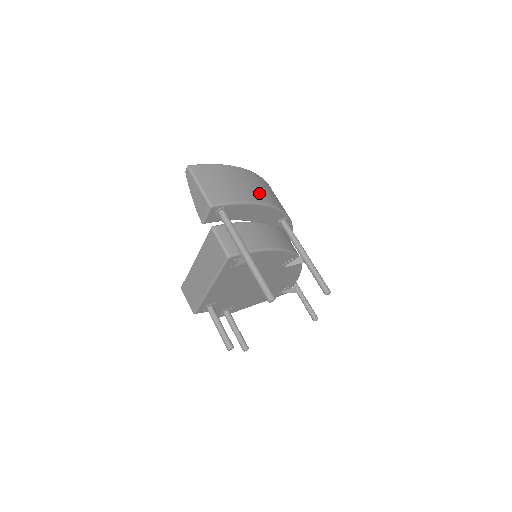
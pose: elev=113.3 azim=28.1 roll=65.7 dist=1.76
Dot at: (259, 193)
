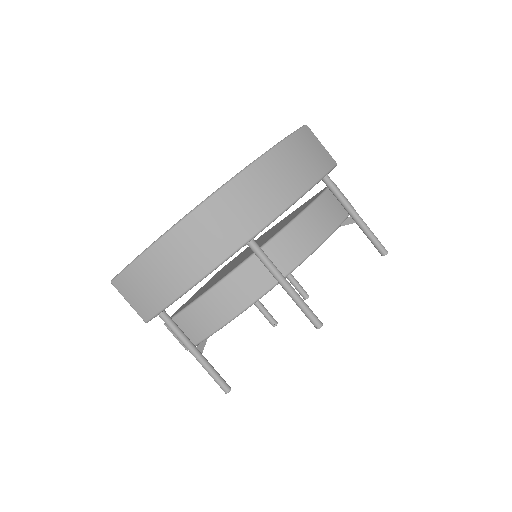
Dot at: (186, 270)
